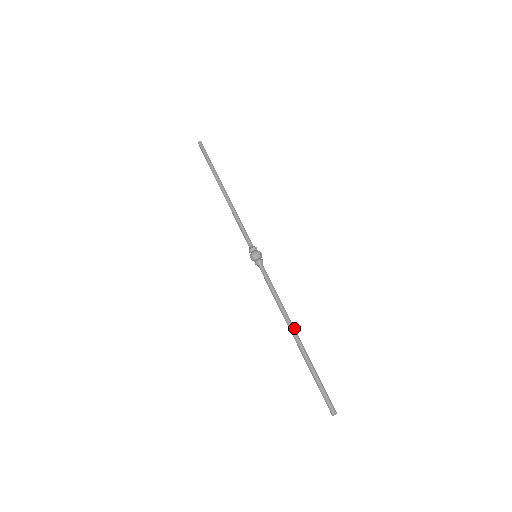
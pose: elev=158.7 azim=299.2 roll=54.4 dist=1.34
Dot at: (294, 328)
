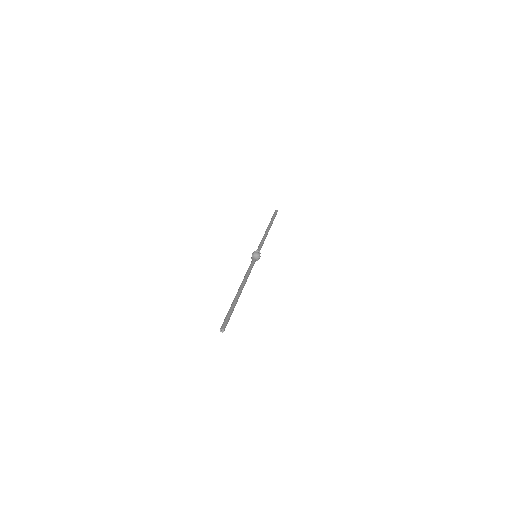
Dot at: (242, 287)
